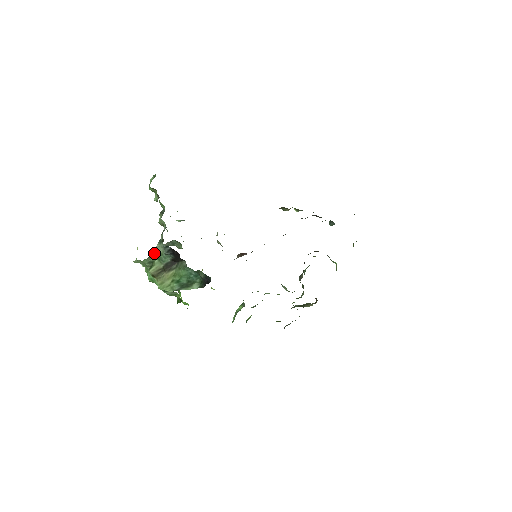
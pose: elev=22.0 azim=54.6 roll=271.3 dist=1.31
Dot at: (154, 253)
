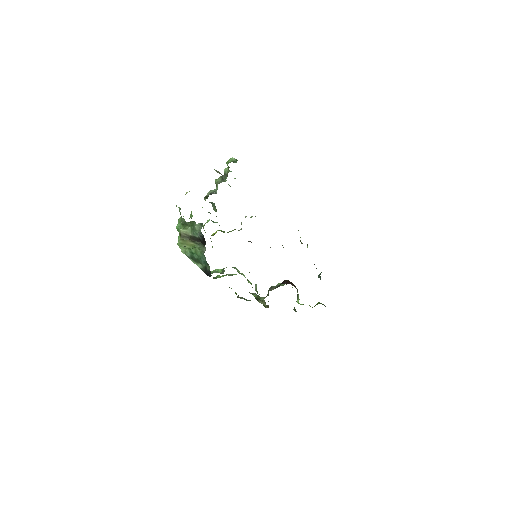
Dot at: (192, 223)
